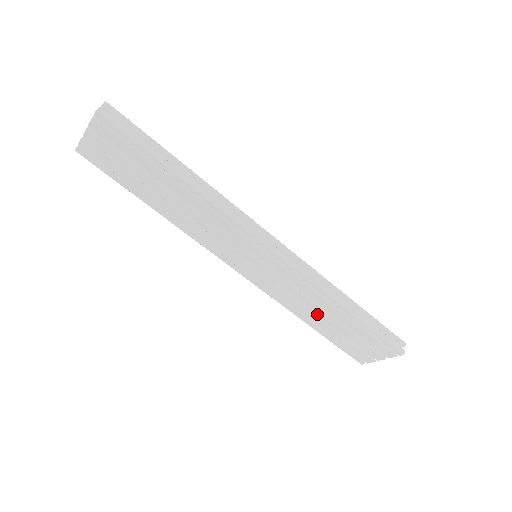
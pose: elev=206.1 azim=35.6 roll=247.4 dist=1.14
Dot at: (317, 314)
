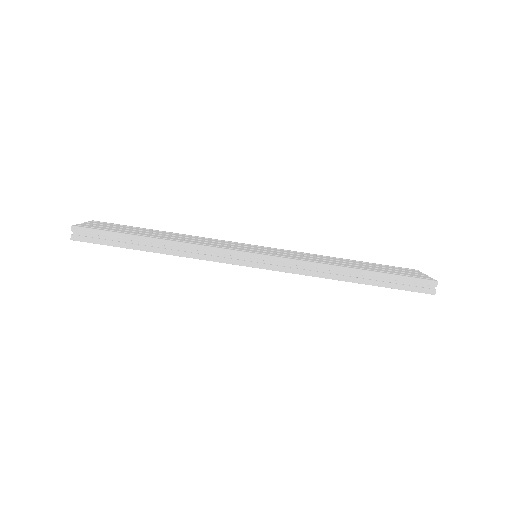
Dot at: occluded
